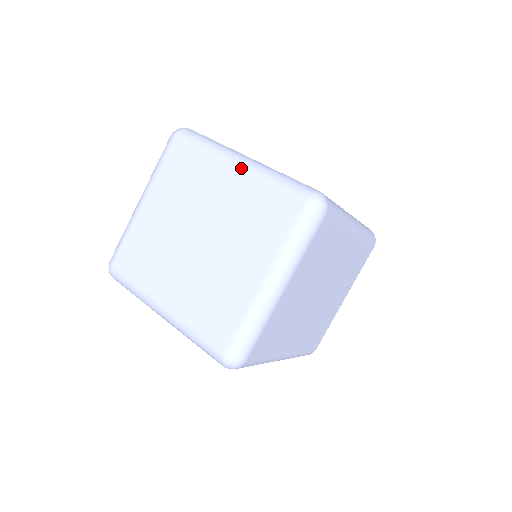
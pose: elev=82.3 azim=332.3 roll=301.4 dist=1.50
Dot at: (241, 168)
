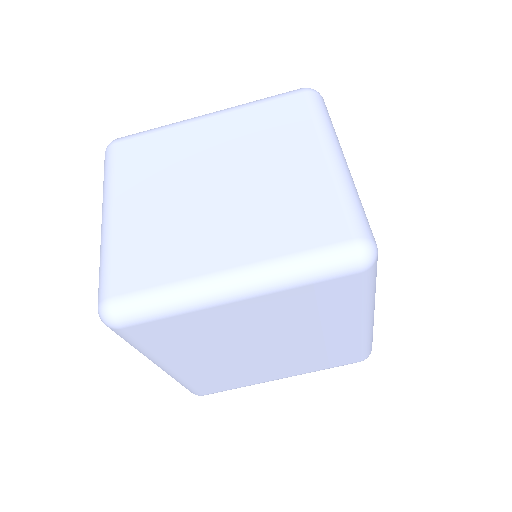
Dot at: (216, 113)
